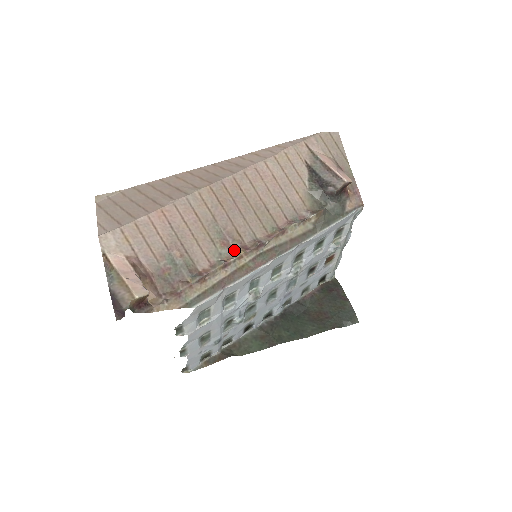
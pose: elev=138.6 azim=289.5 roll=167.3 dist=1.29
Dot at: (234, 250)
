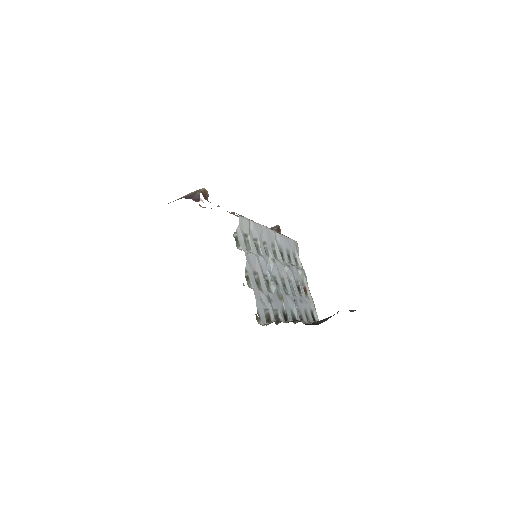
Dot at: occluded
